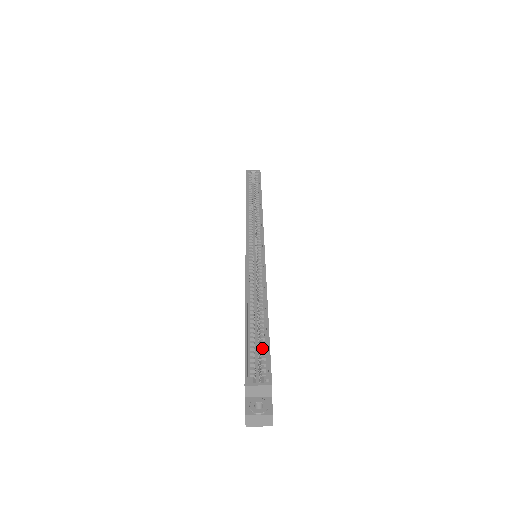
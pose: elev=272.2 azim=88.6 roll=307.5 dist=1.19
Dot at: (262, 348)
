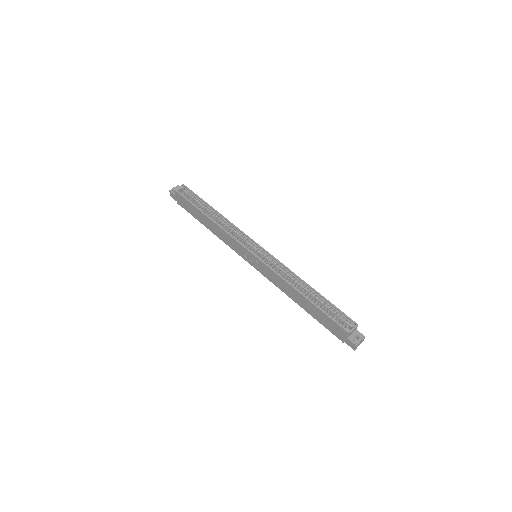
Dot at: (333, 310)
